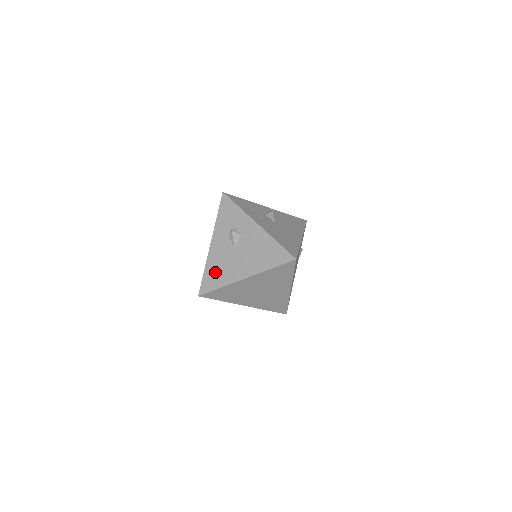
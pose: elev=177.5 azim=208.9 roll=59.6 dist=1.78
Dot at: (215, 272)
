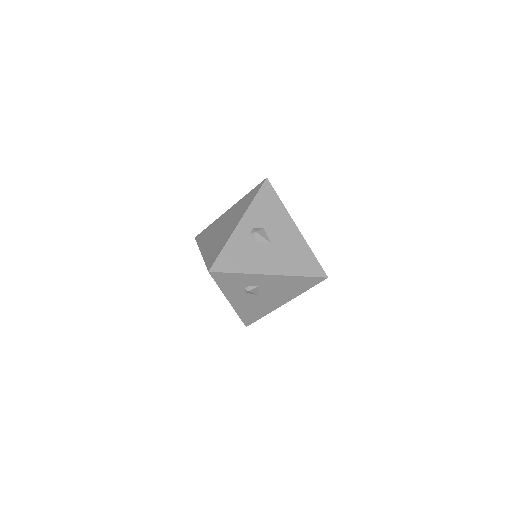
Dot at: (251, 313)
